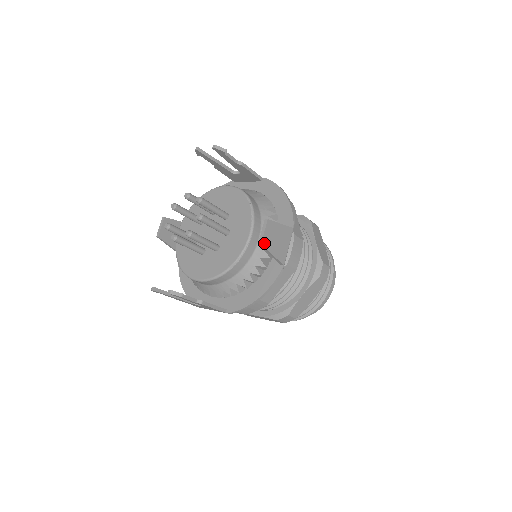
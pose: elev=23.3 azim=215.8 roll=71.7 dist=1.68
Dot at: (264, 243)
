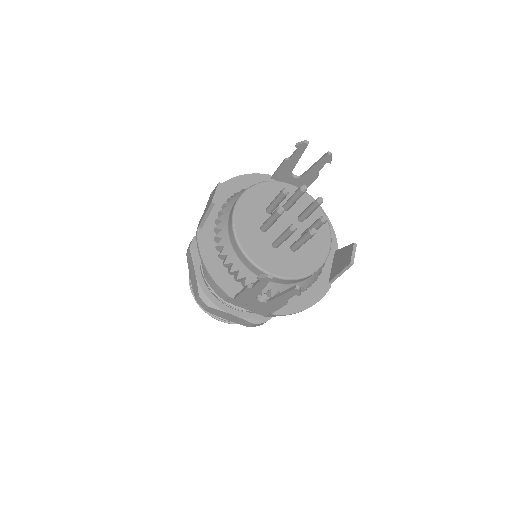
Dot at: (351, 264)
